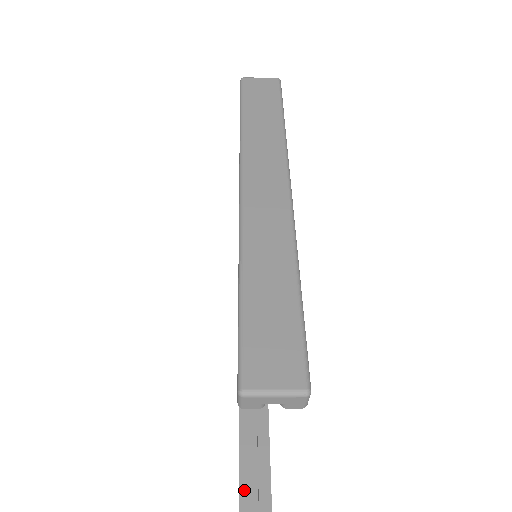
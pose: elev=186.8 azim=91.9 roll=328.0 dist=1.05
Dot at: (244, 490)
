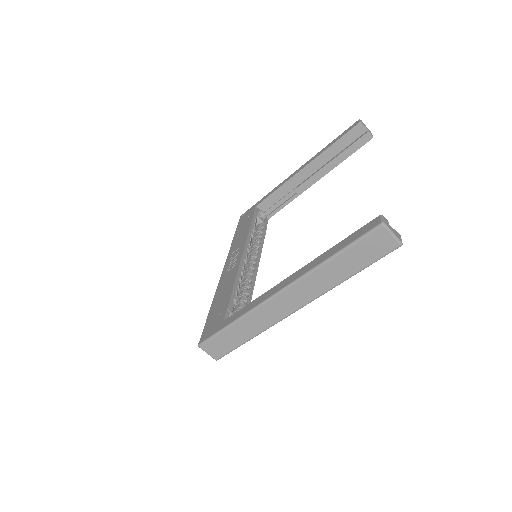
Dot at: occluded
